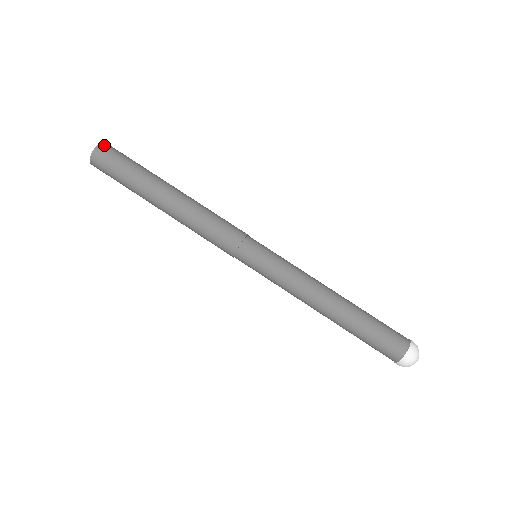
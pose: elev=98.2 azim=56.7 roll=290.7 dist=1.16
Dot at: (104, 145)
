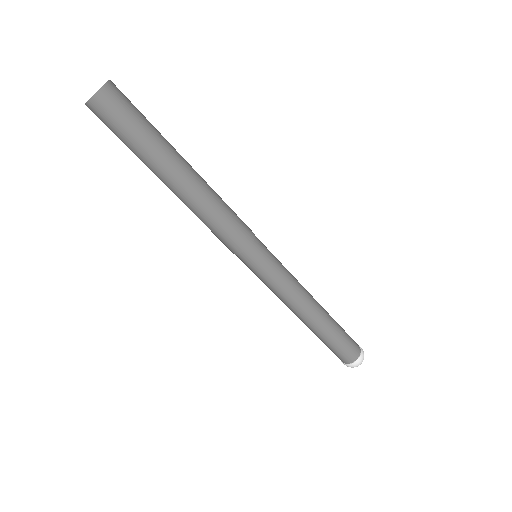
Dot at: (114, 84)
